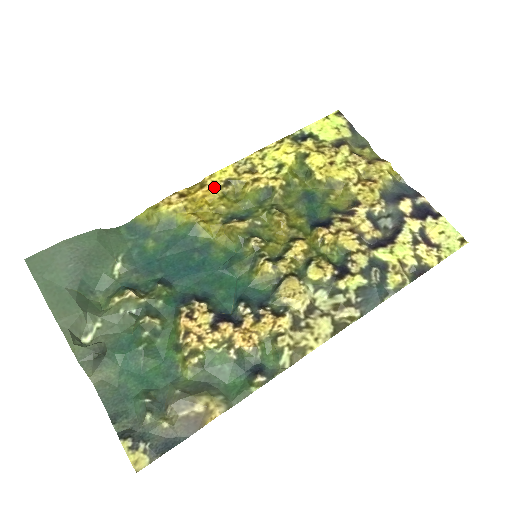
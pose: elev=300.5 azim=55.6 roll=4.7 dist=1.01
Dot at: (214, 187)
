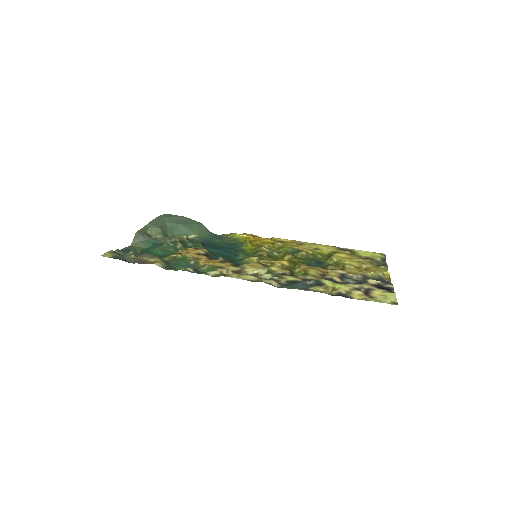
Dot at: (272, 240)
